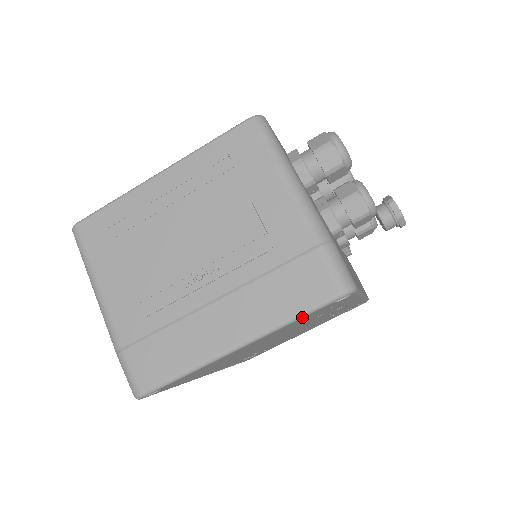
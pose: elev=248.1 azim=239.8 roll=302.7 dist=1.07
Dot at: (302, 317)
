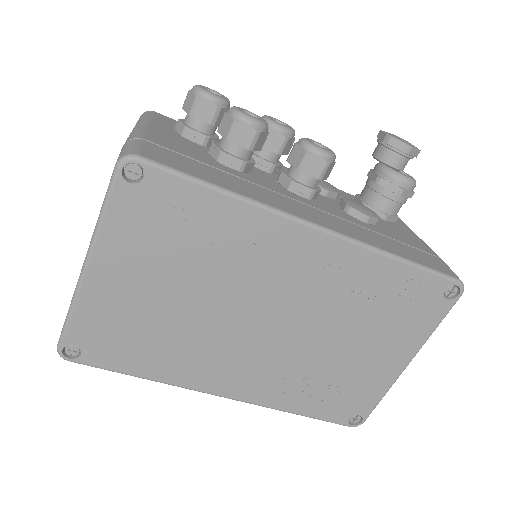
Dot at: (105, 206)
